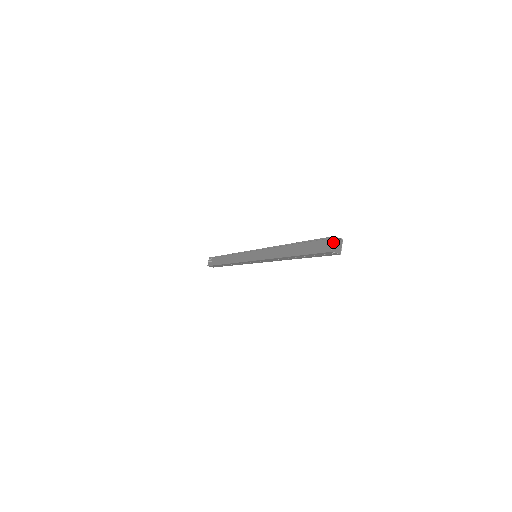
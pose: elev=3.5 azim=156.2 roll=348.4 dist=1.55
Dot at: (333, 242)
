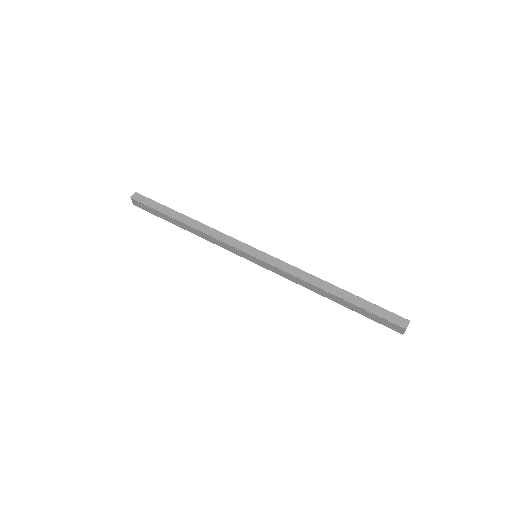
Dot at: (396, 316)
